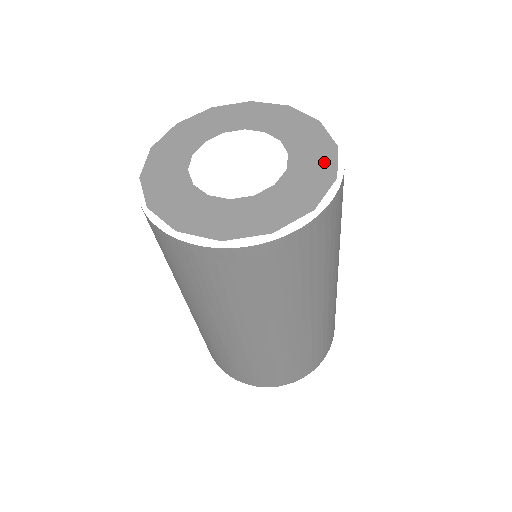
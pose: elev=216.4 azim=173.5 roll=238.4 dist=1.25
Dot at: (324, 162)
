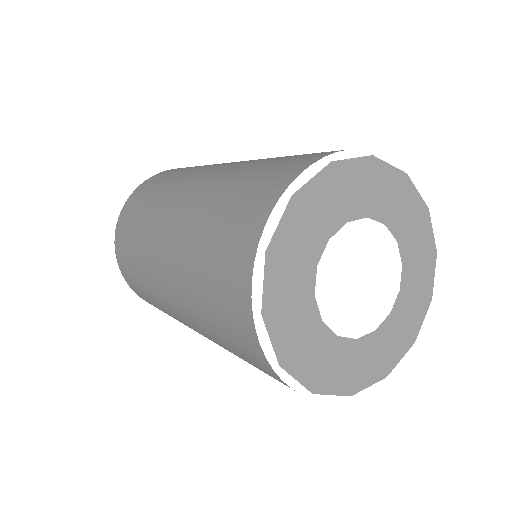
Dot at: (416, 317)
